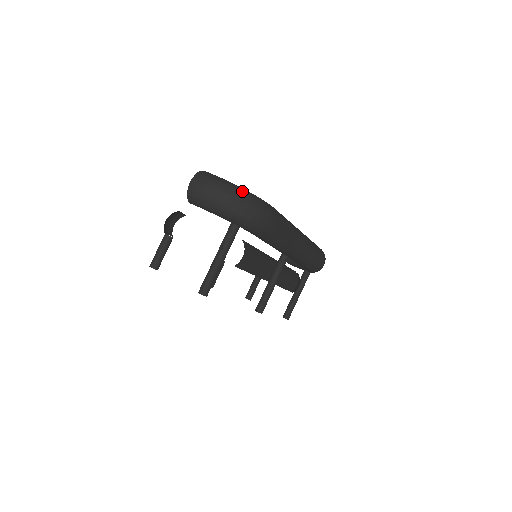
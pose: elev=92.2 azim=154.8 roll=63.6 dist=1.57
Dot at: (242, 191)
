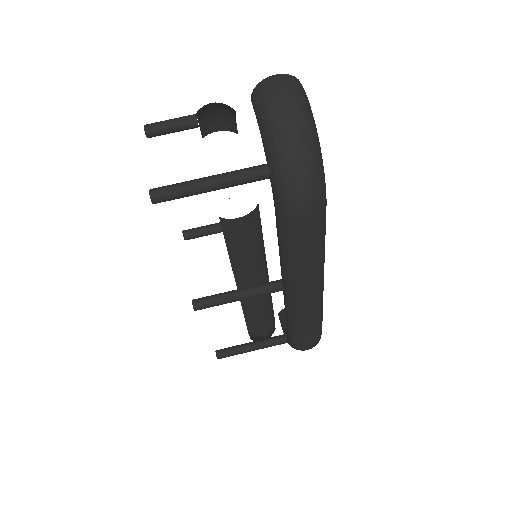
Dot at: (316, 141)
